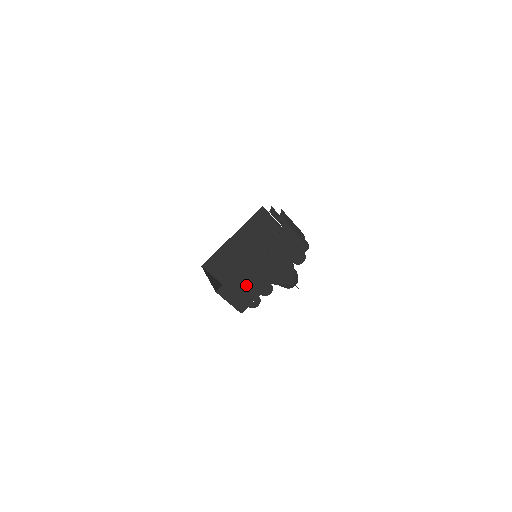
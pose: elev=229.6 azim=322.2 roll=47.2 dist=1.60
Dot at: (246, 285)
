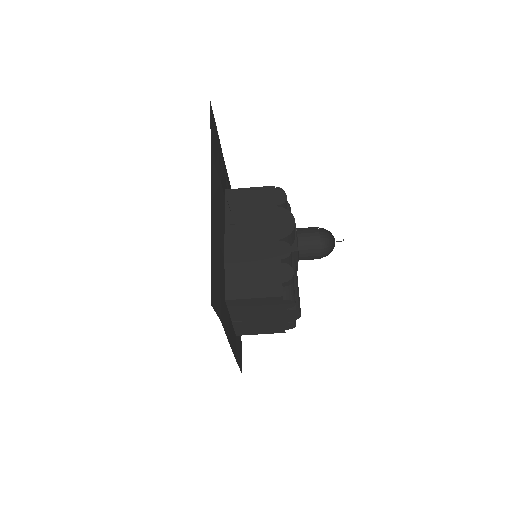
Dot at: (251, 265)
